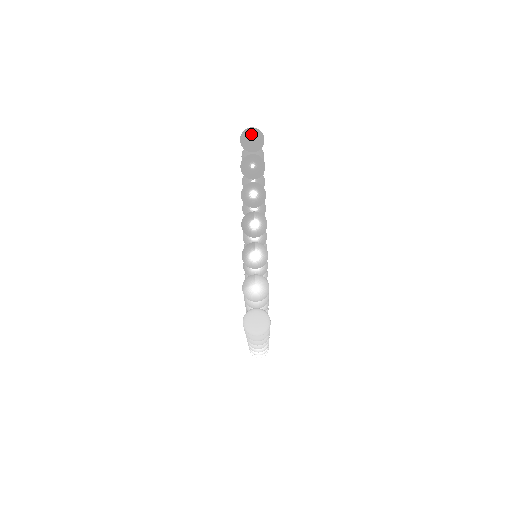
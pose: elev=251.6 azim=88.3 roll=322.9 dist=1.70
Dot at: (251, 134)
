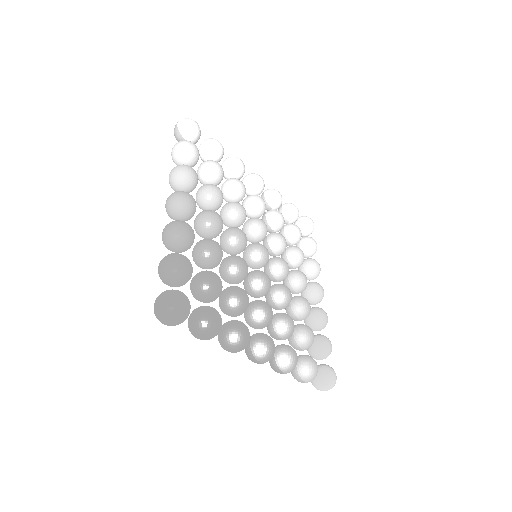
Dot at: (172, 325)
